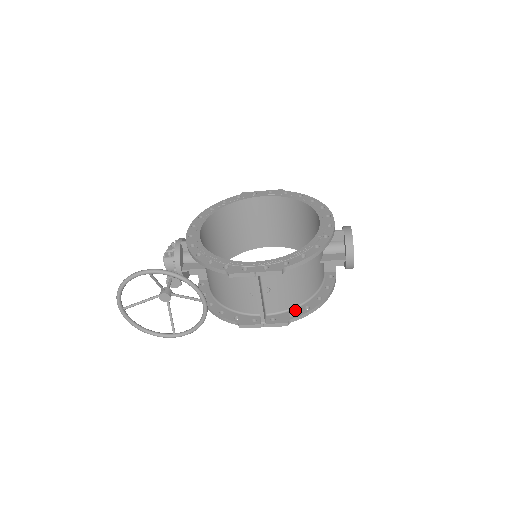
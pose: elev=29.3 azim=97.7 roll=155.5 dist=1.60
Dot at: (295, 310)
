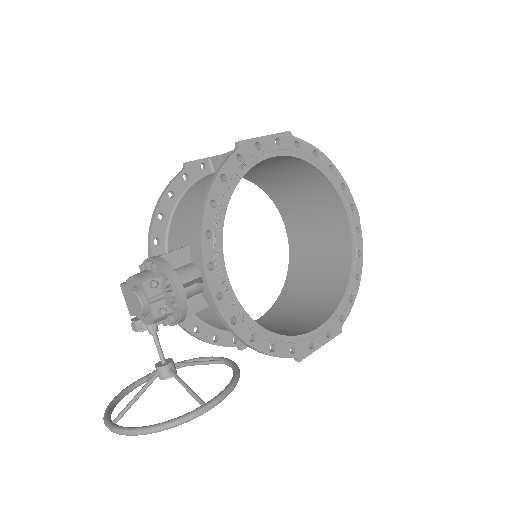
Dot at: occluded
